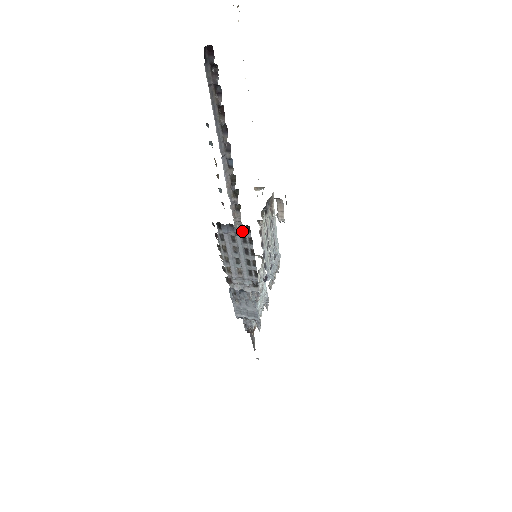
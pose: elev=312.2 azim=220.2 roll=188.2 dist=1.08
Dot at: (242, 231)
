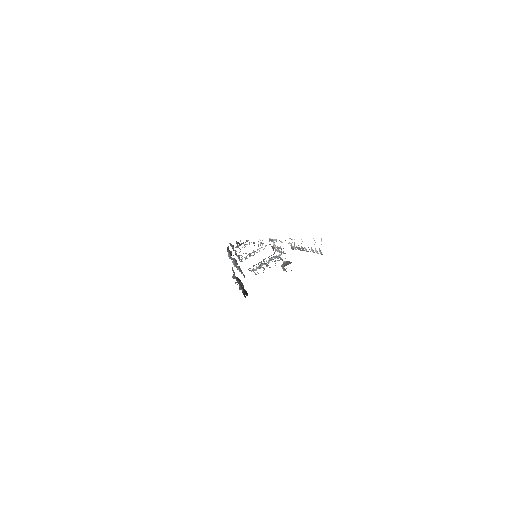
Dot at: (241, 270)
